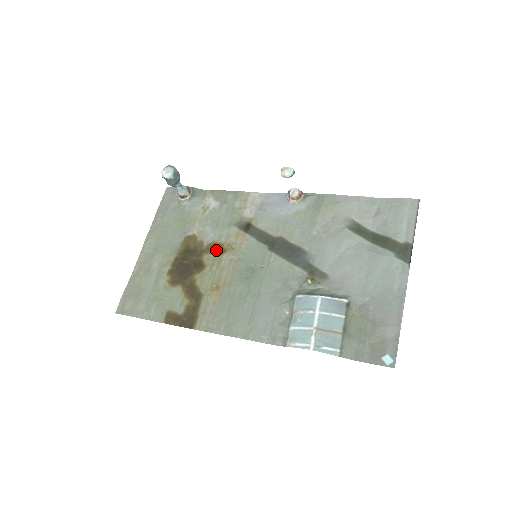
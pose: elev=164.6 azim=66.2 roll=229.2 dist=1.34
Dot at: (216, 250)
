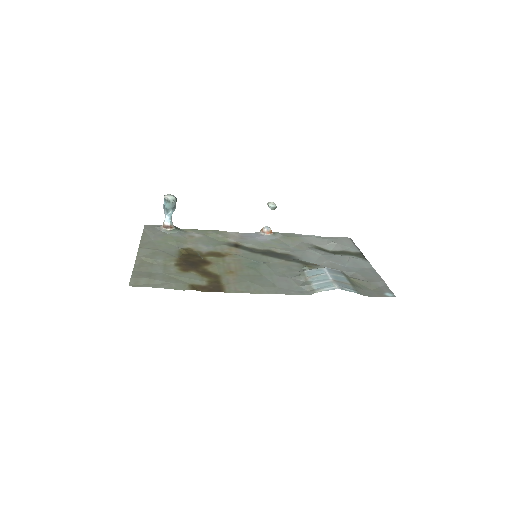
Dot at: (216, 255)
